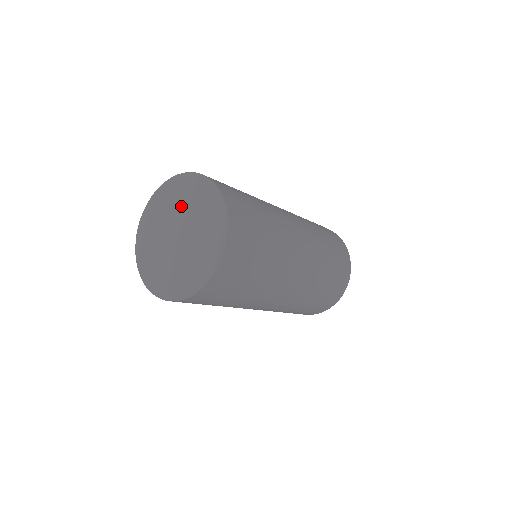
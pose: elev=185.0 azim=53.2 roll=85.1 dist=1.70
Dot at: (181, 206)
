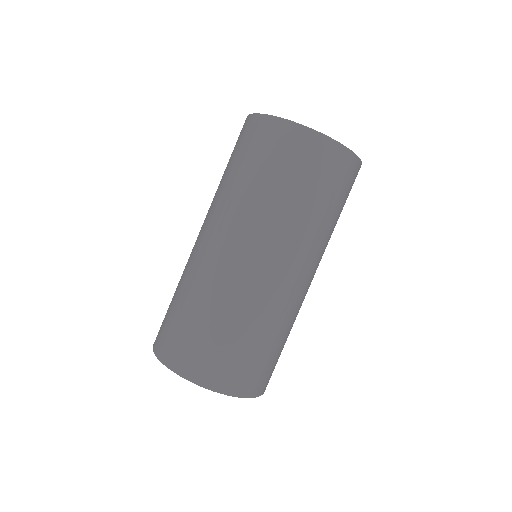
Dot at: occluded
